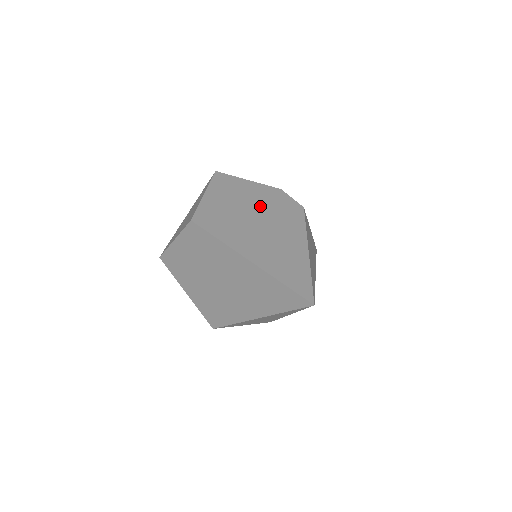
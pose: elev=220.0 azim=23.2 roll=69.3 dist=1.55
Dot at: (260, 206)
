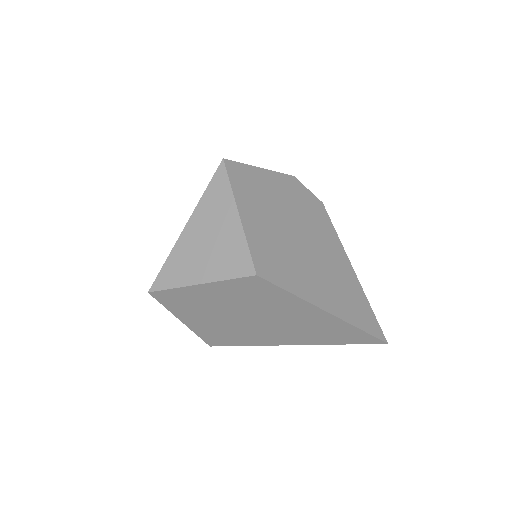
Dot at: (295, 216)
